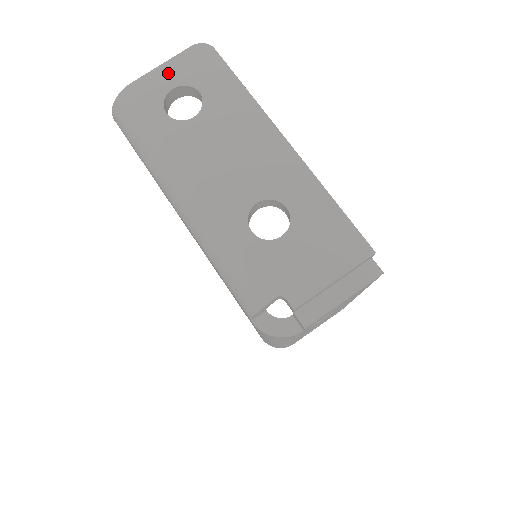
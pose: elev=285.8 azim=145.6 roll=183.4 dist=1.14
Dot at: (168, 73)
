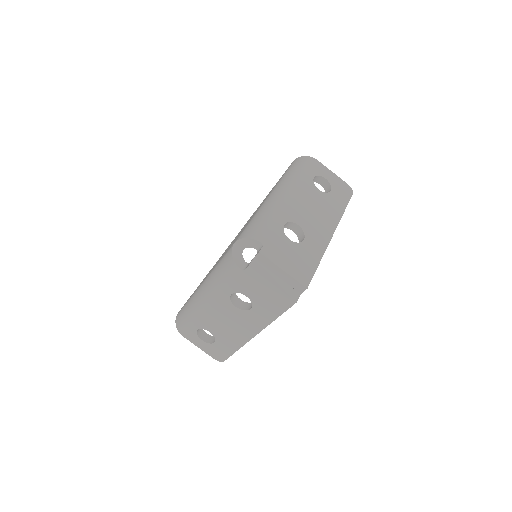
Dot at: (331, 175)
